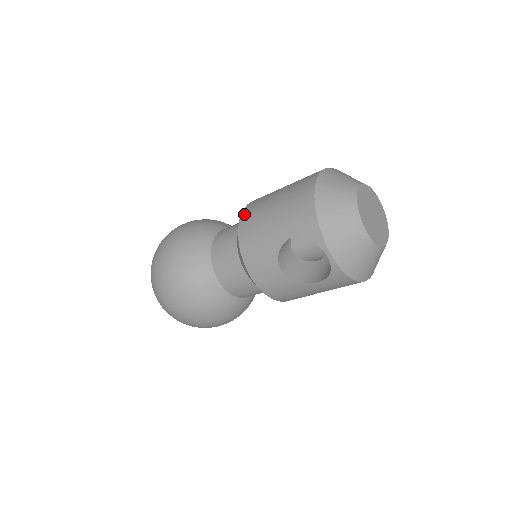
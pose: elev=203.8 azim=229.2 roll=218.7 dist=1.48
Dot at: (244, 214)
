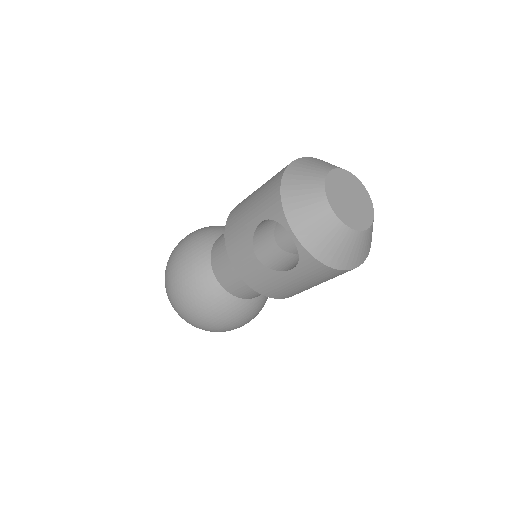
Dot at: (234, 209)
